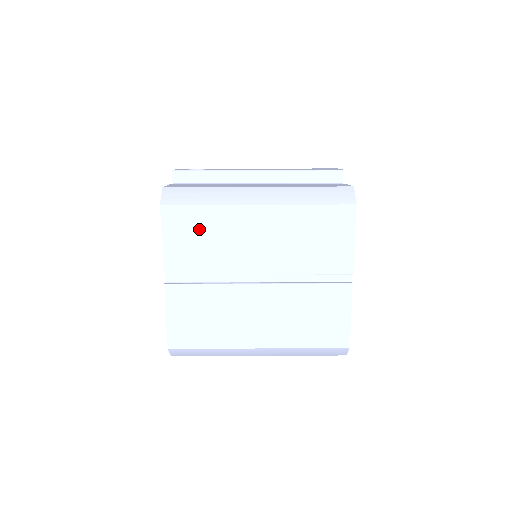
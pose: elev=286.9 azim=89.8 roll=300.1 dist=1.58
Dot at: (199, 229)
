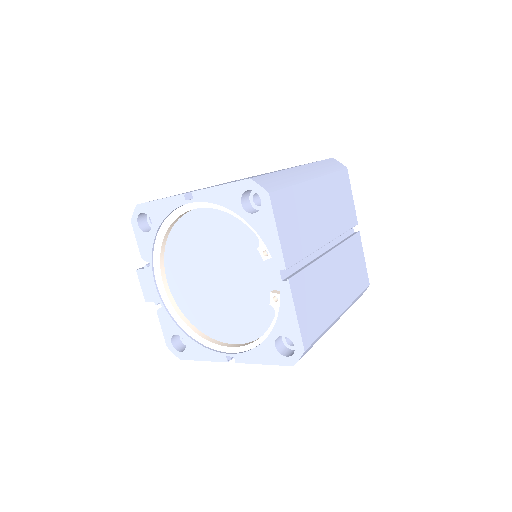
Dot at: occluded
